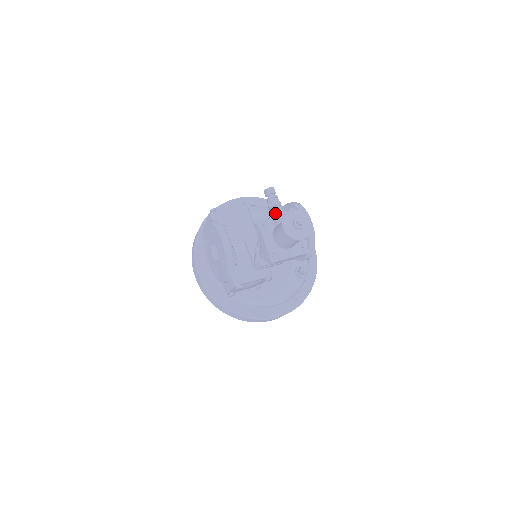
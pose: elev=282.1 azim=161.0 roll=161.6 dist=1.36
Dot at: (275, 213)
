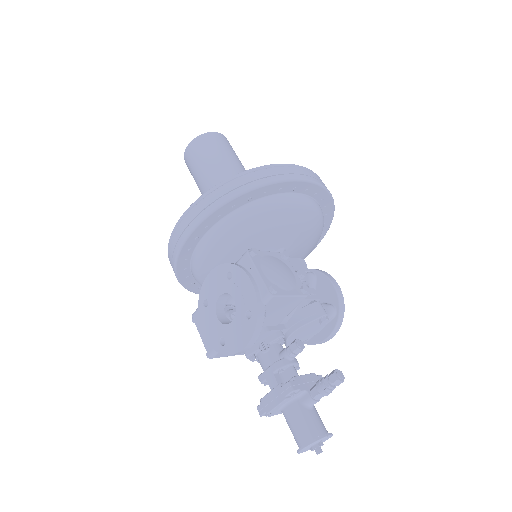
Dot at: (315, 397)
